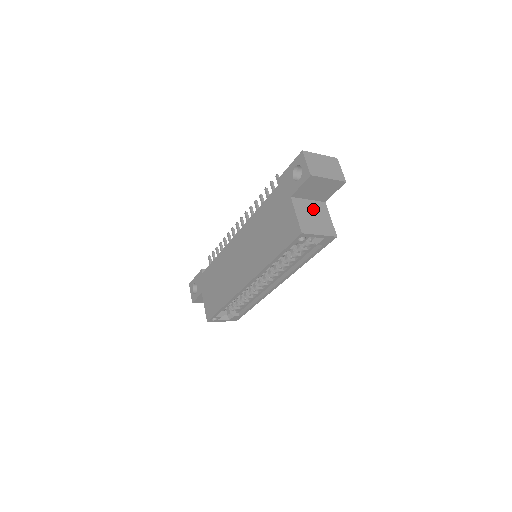
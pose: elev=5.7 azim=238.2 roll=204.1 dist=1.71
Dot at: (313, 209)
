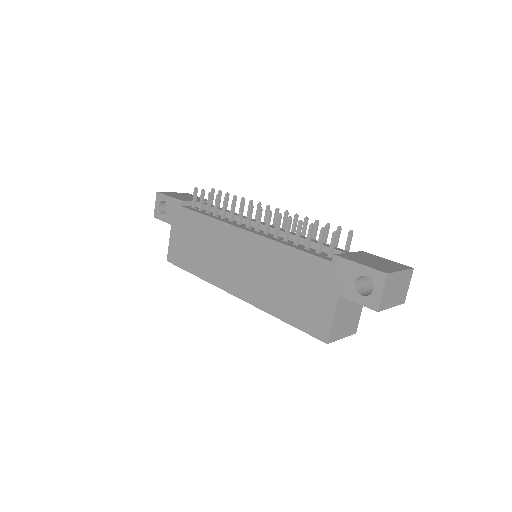
Dot at: (352, 304)
